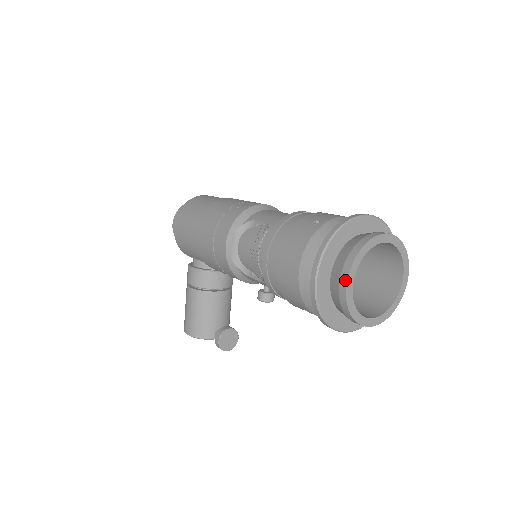
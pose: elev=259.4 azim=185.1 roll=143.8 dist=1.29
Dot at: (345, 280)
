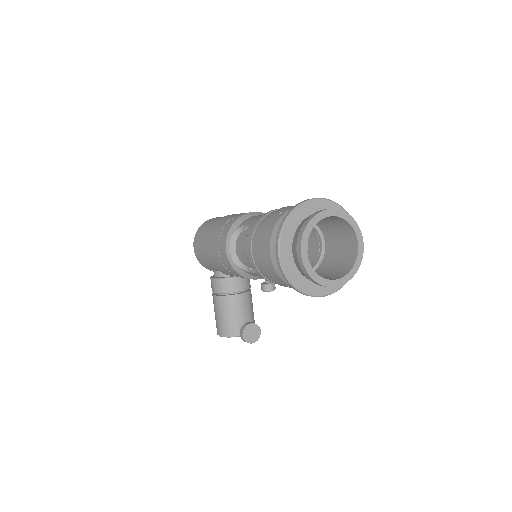
Dot at: (299, 250)
